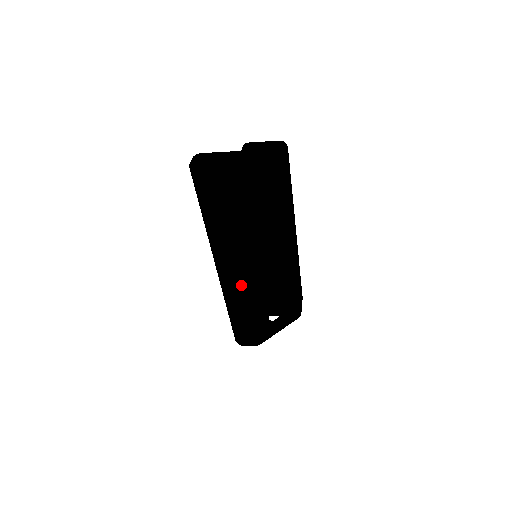
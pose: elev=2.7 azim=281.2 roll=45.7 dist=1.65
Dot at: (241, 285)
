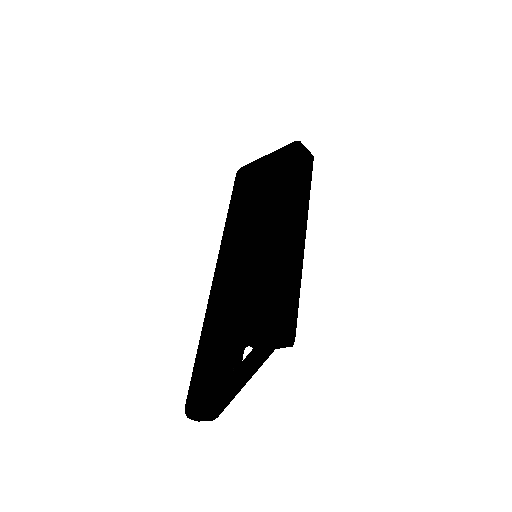
Dot at: (227, 288)
